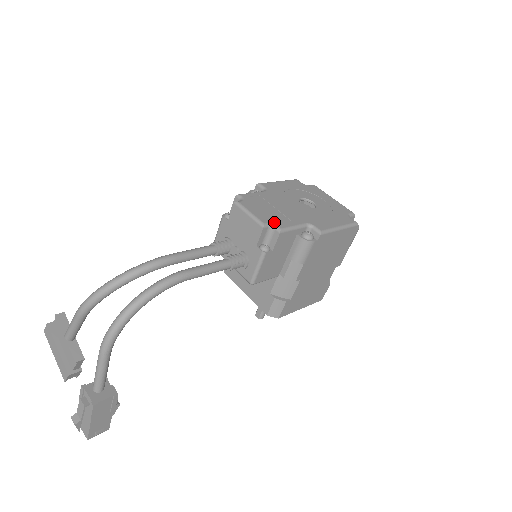
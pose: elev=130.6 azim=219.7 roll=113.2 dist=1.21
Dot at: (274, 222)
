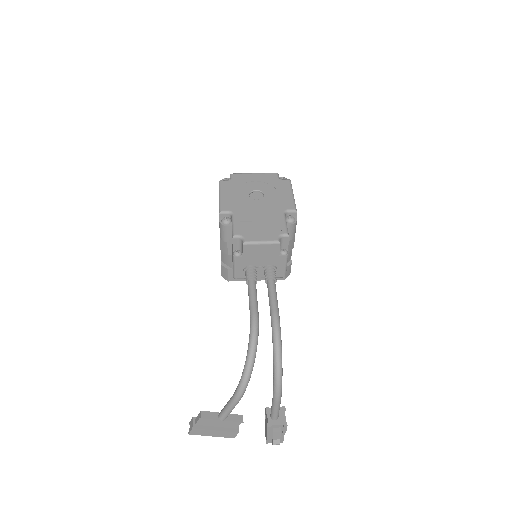
Dot at: (278, 233)
